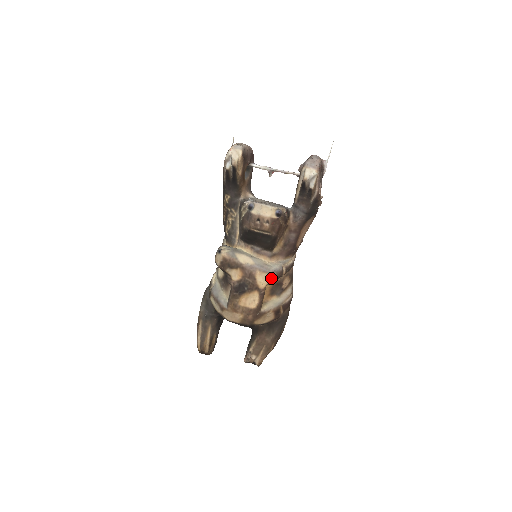
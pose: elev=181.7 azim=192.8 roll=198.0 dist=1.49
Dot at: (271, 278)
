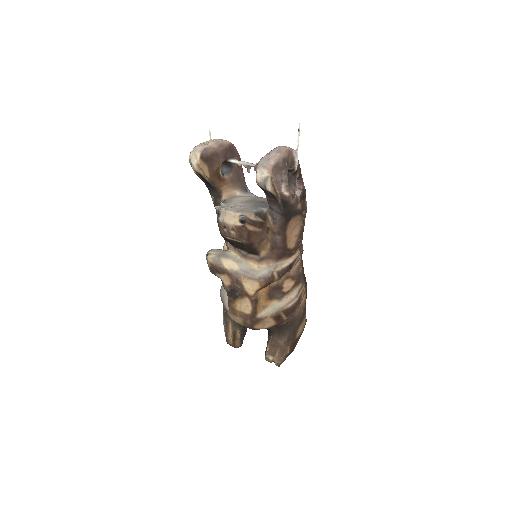
Dot at: (259, 285)
